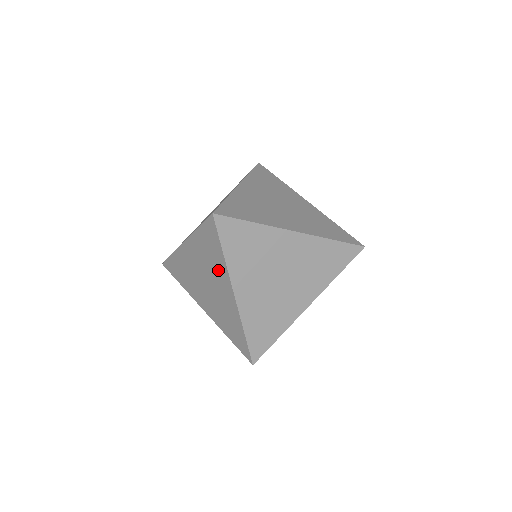
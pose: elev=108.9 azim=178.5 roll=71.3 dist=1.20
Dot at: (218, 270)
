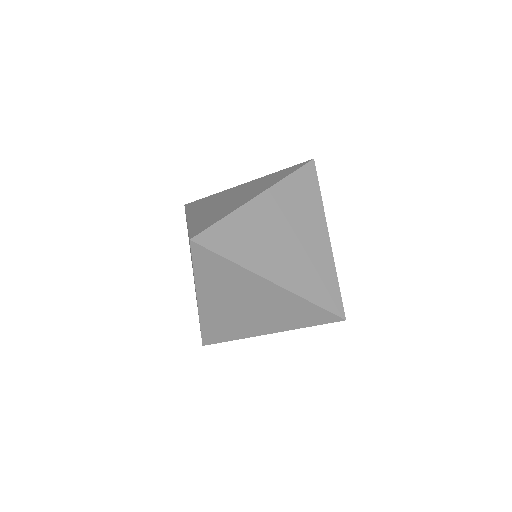
Dot at: occluded
